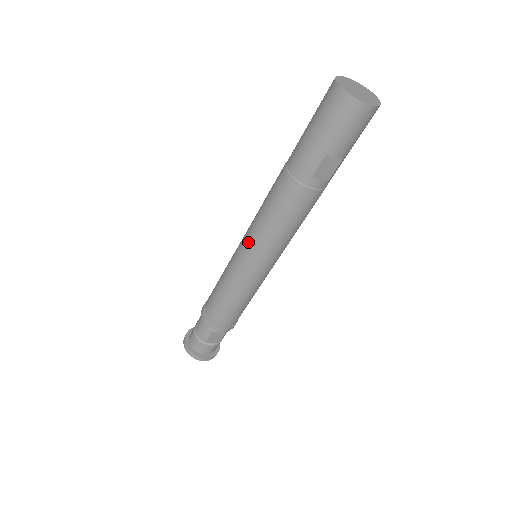
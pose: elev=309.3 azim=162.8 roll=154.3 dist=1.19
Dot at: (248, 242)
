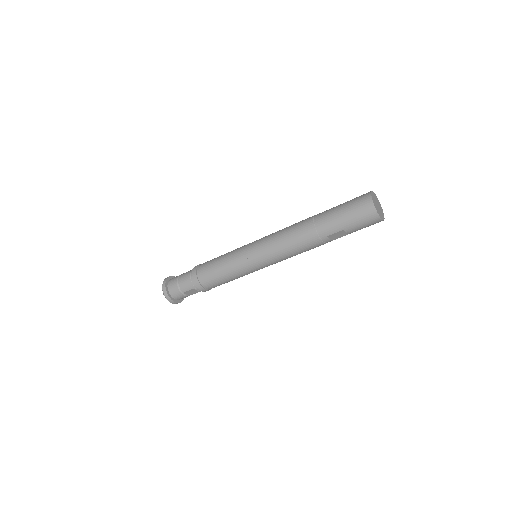
Dot at: (261, 249)
